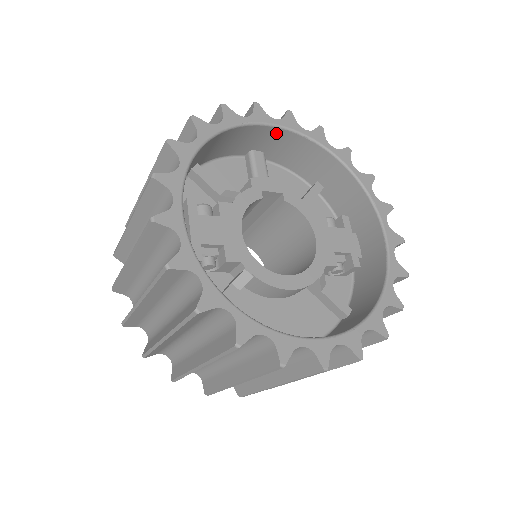
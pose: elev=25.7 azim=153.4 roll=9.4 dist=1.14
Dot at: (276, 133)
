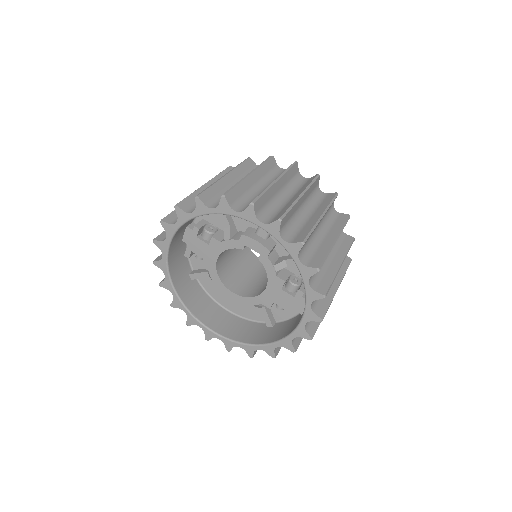
Dot at: occluded
